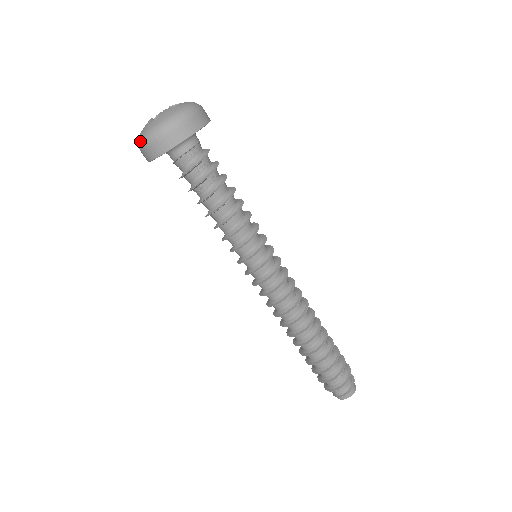
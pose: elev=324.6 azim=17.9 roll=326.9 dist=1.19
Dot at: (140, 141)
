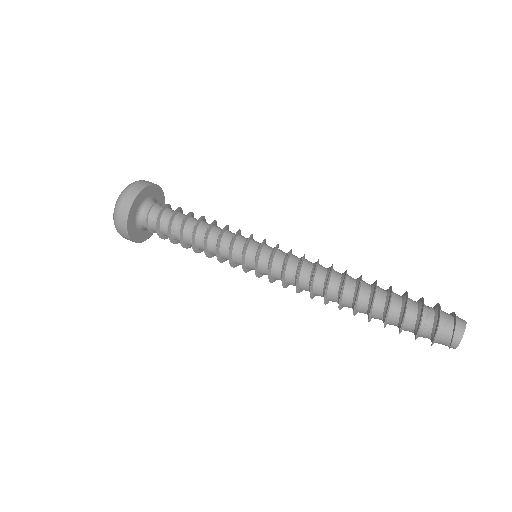
Dot at: occluded
